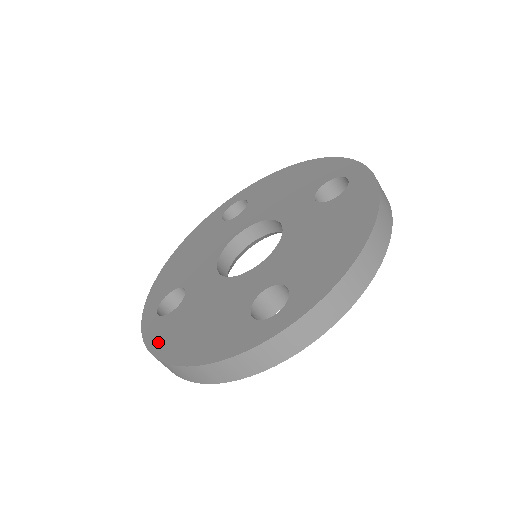
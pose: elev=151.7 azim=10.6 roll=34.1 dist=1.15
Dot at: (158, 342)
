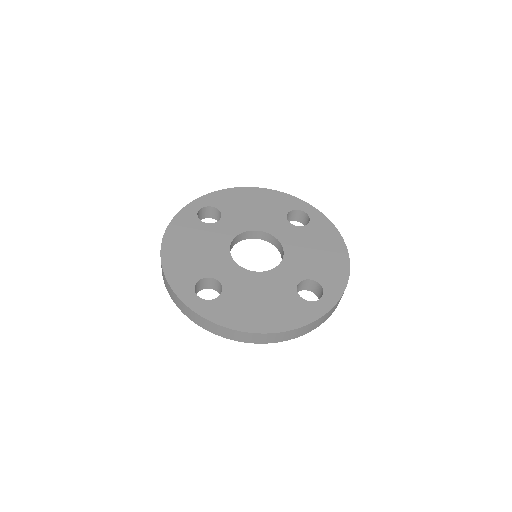
Dot at: (228, 320)
